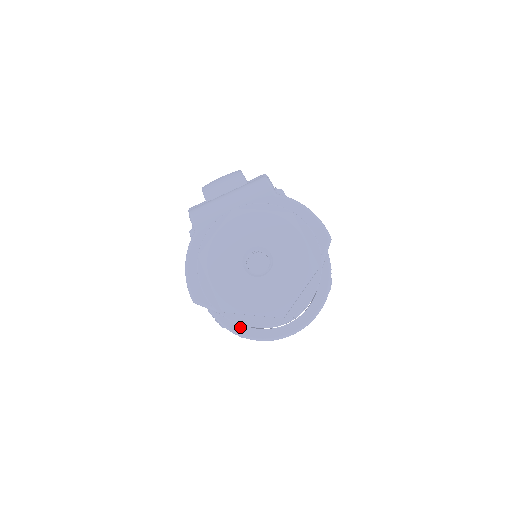
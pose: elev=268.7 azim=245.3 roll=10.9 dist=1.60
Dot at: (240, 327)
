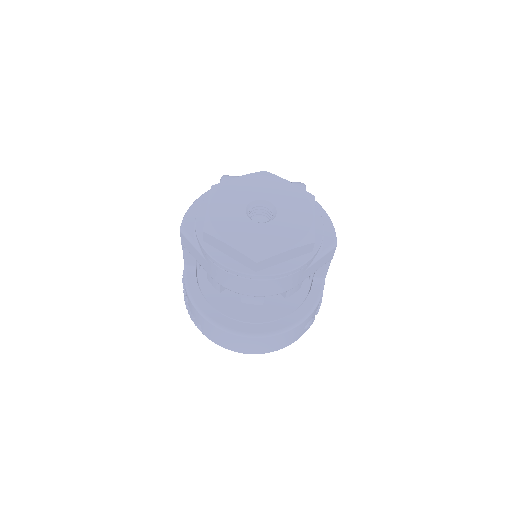
Dot at: (203, 302)
